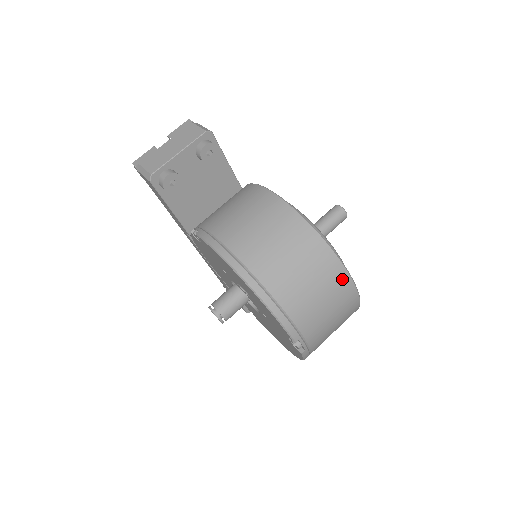
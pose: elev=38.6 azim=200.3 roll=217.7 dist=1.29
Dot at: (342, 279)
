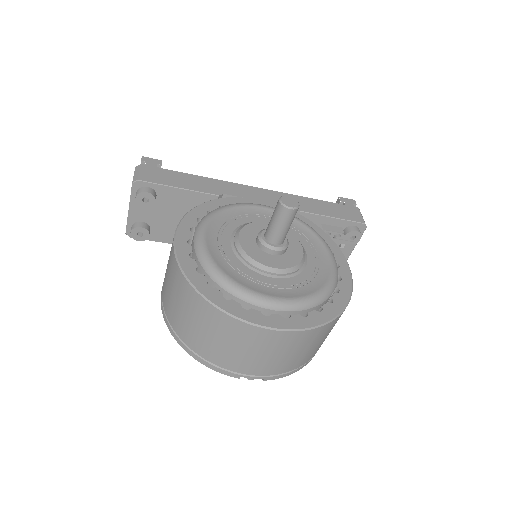
Dot at: (240, 327)
